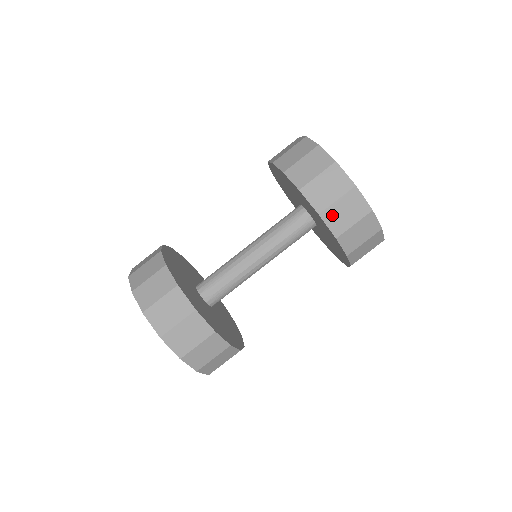
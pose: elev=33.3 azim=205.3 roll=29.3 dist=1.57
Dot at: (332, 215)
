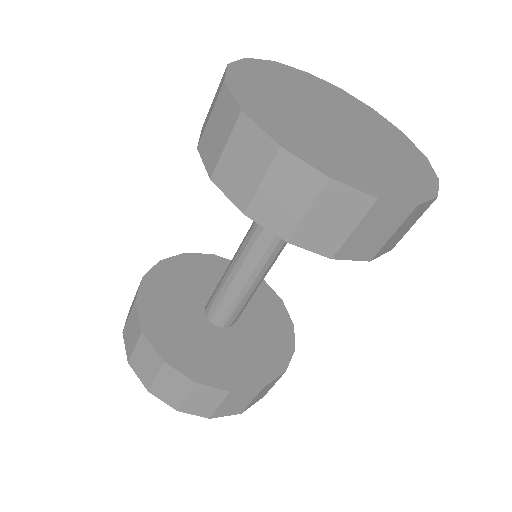
Dot at: (227, 175)
